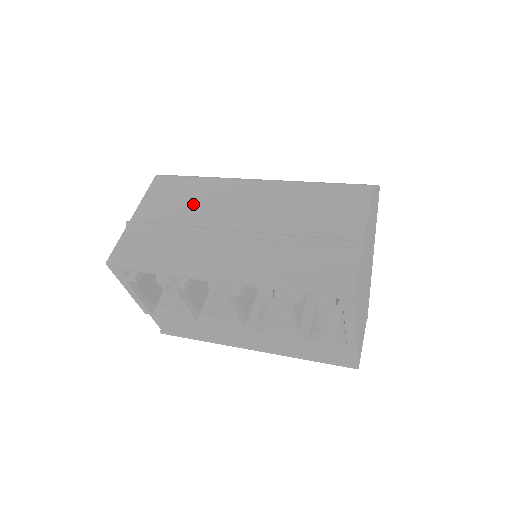
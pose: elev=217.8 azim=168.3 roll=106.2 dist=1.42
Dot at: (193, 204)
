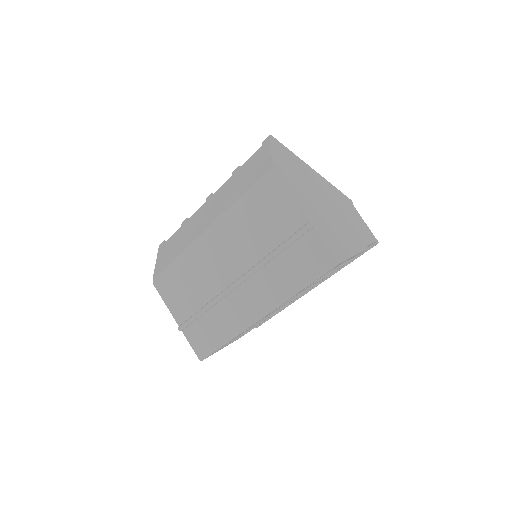
Dot at: (195, 284)
